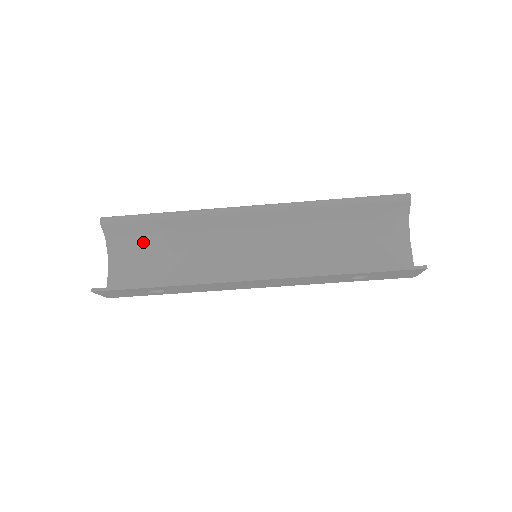
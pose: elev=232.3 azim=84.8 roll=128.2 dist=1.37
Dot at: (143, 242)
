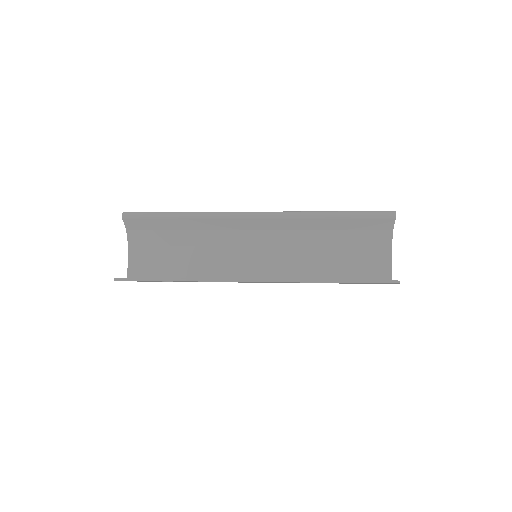
Dot at: (159, 235)
